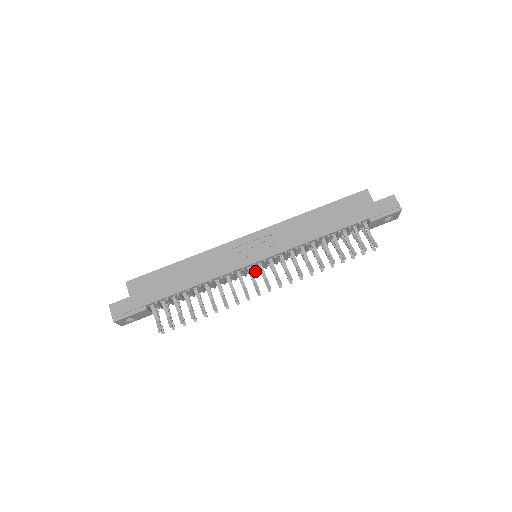
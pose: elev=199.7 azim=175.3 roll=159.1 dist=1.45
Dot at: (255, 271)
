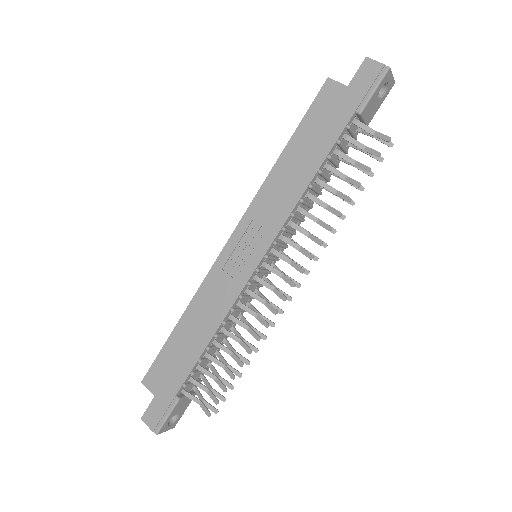
Dot at: (268, 273)
